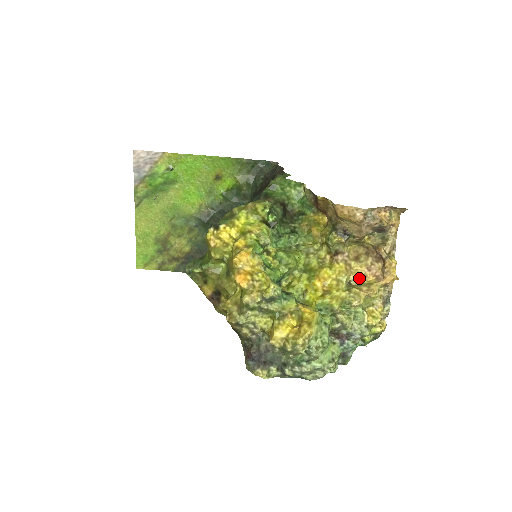
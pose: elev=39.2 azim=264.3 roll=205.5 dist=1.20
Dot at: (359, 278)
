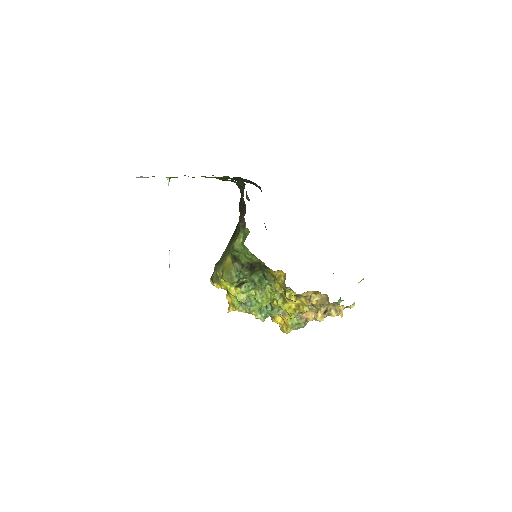
Dot at: (318, 305)
